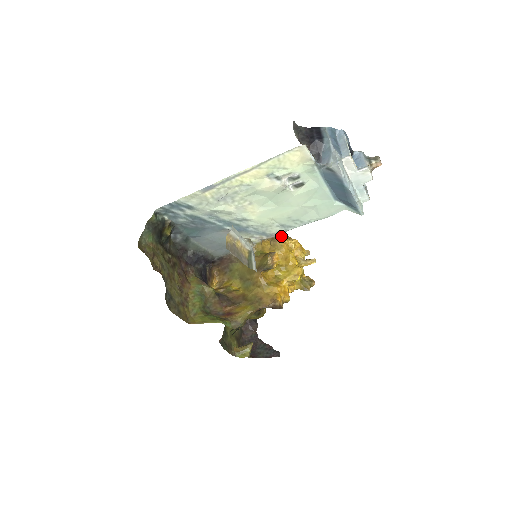
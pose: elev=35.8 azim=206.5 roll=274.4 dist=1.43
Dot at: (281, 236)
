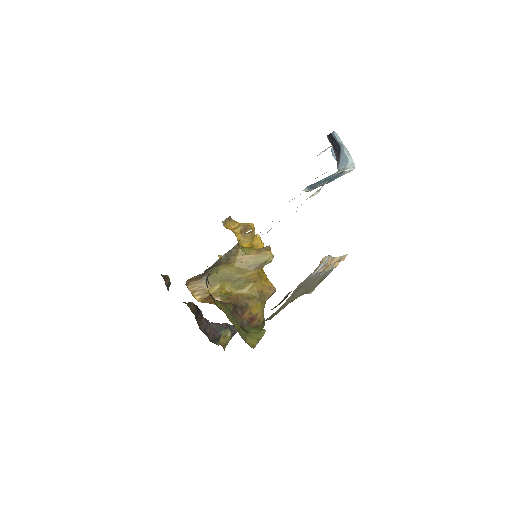
Dot at: (232, 223)
